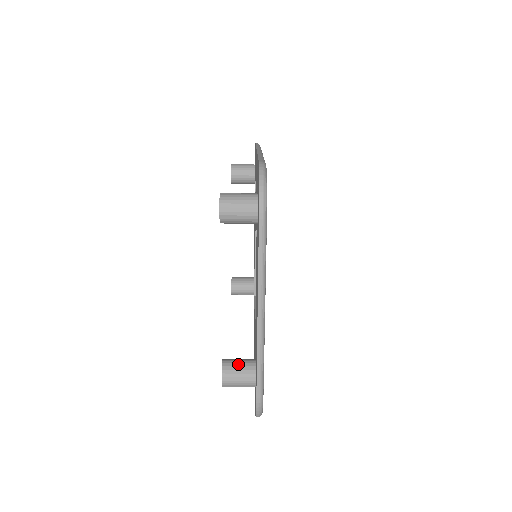
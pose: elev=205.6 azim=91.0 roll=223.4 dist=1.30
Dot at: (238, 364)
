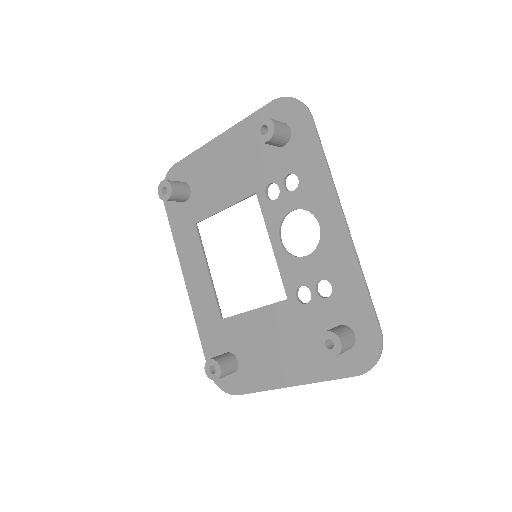
Dot at: (229, 368)
